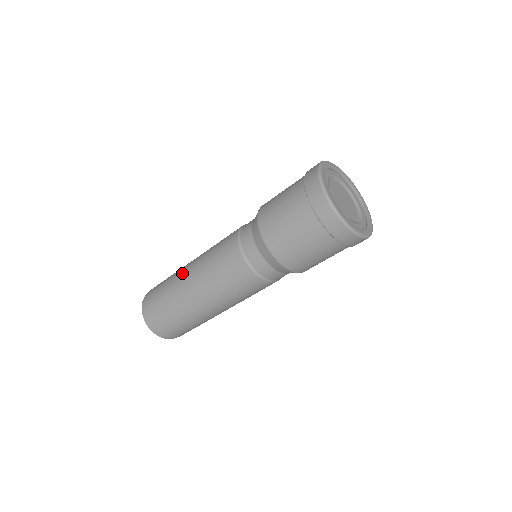
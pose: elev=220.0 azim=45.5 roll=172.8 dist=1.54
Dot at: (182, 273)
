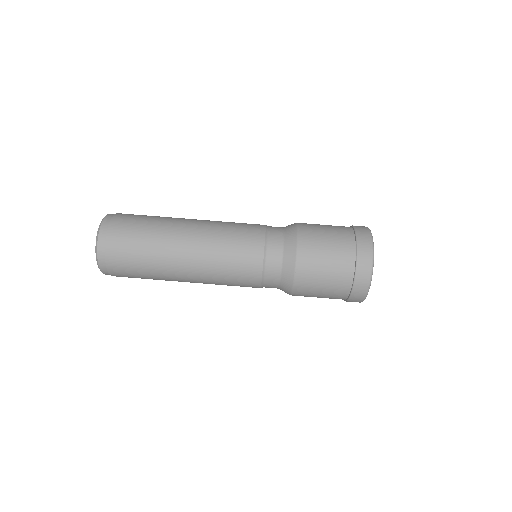
Dot at: occluded
